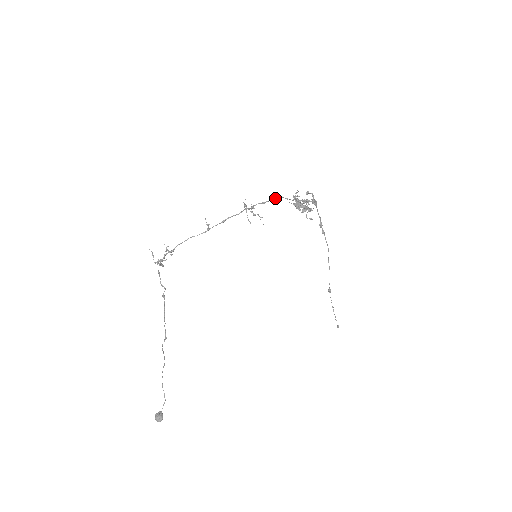
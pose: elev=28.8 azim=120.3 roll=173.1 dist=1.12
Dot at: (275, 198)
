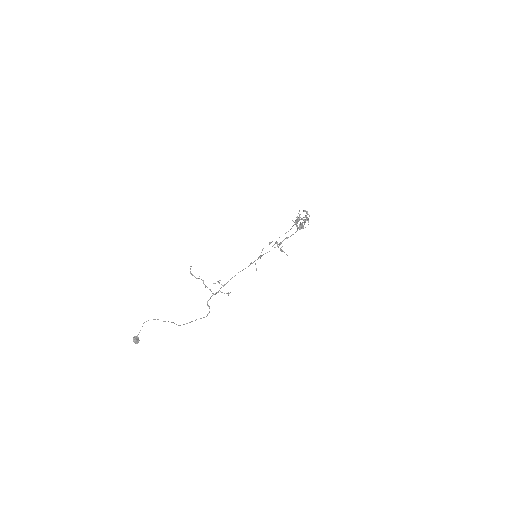
Dot at: occluded
